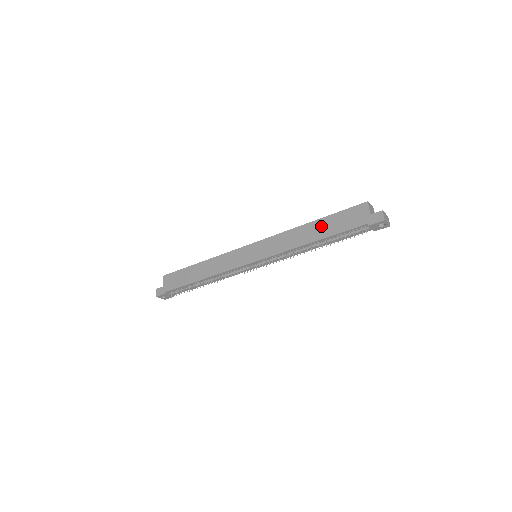
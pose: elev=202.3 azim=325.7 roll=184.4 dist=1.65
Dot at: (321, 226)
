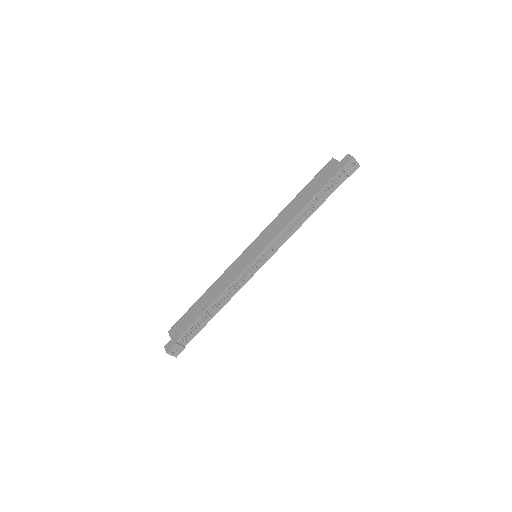
Dot at: (304, 195)
